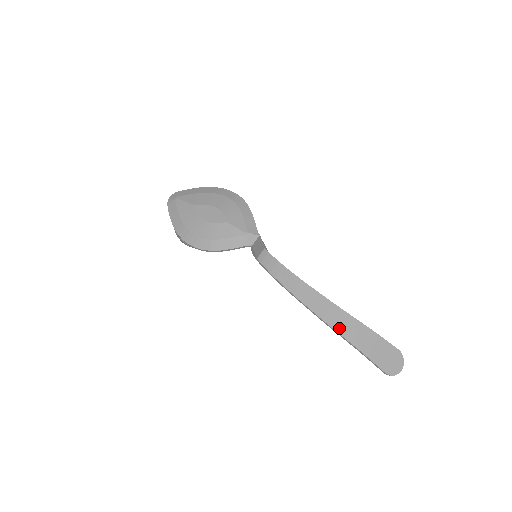
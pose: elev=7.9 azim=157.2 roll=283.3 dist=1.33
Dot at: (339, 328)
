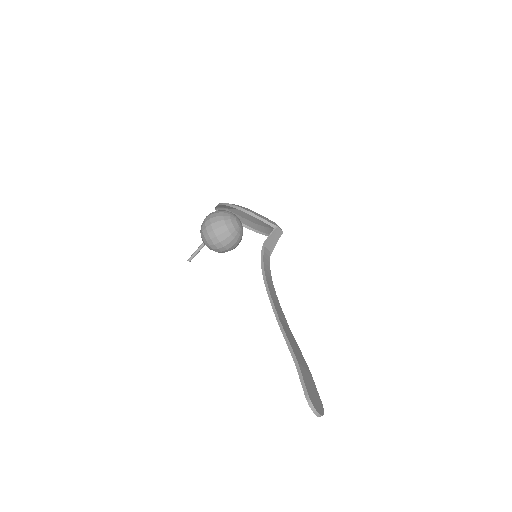
Dot at: (287, 333)
